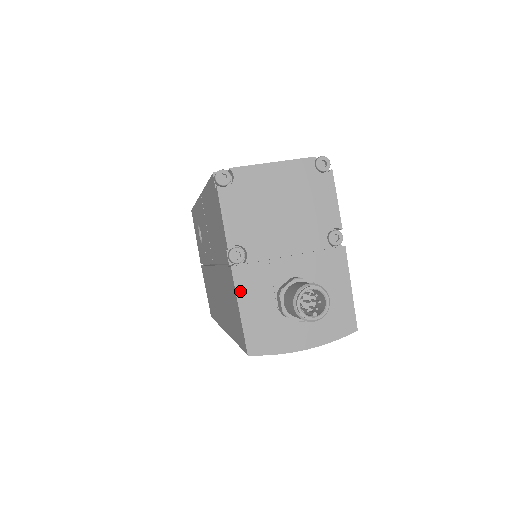
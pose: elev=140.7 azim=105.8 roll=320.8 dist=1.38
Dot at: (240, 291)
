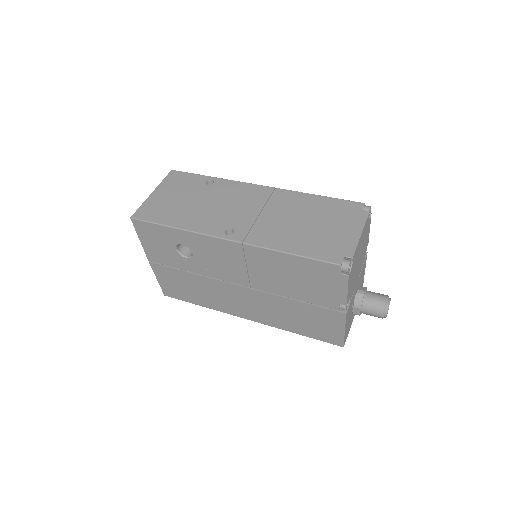
Dot at: (346, 322)
